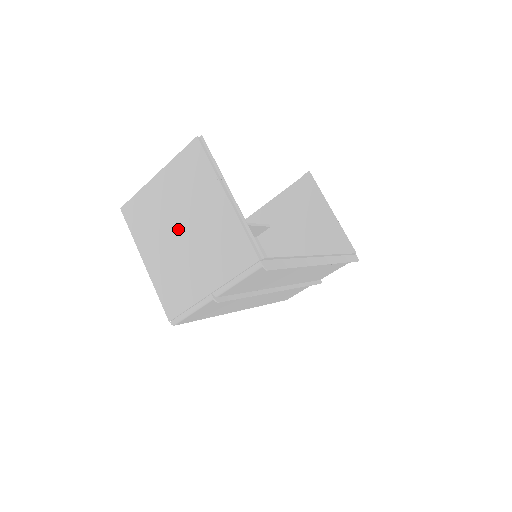
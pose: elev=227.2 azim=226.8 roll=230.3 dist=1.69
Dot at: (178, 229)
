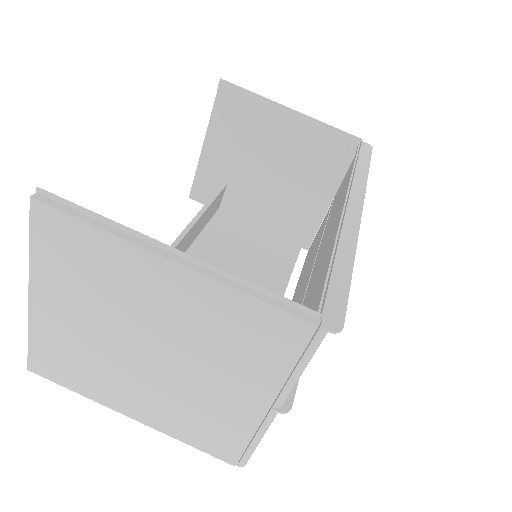
Dot at: (138, 353)
